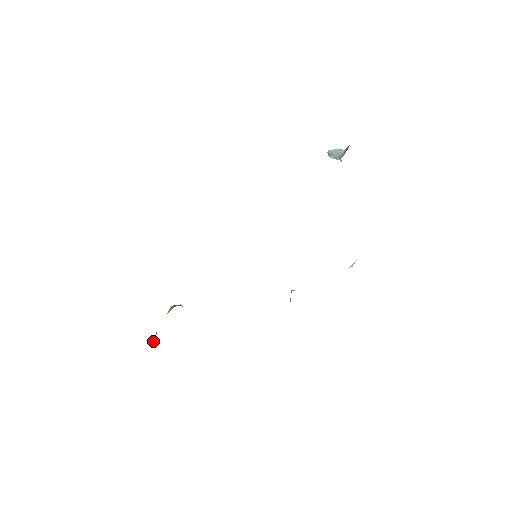
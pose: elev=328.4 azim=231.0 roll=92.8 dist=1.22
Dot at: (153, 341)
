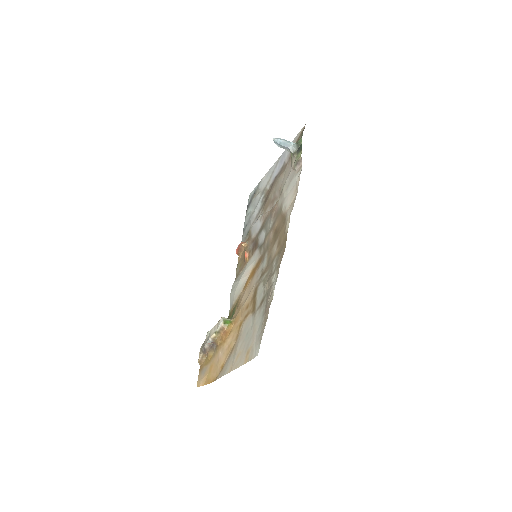
Dot at: (209, 348)
